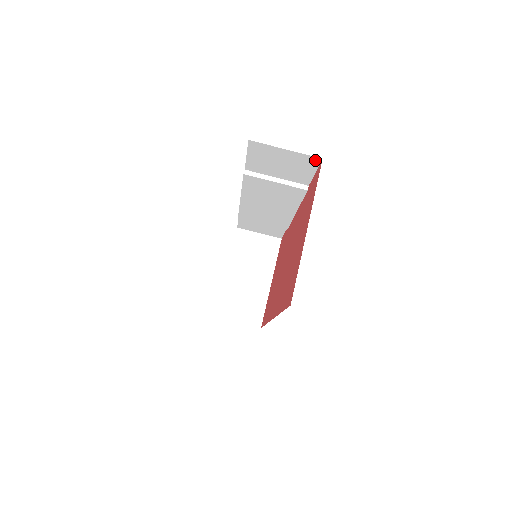
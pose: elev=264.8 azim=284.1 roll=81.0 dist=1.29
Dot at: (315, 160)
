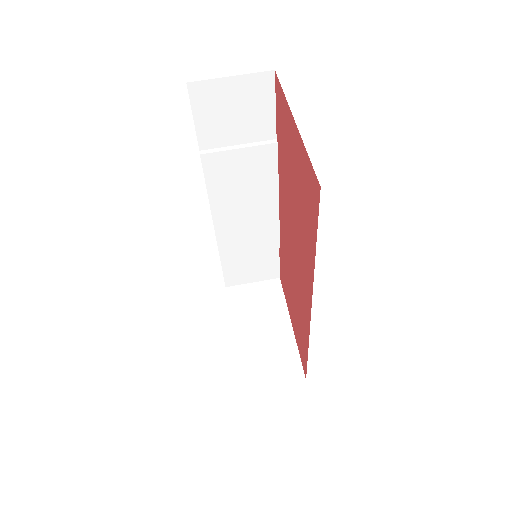
Dot at: (268, 79)
